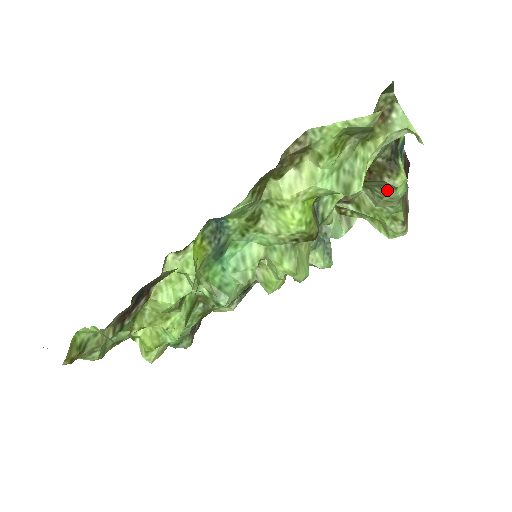
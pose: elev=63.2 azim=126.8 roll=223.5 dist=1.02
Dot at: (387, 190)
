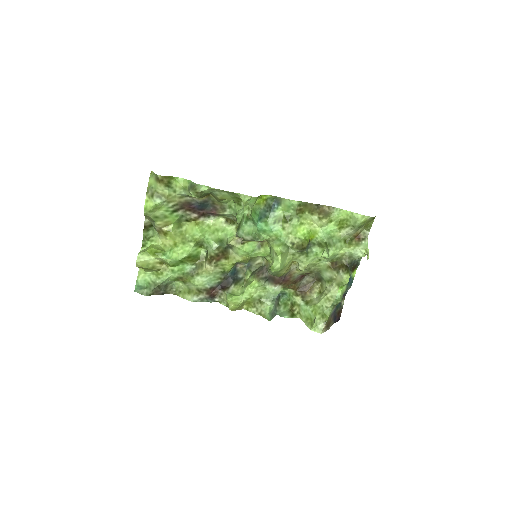
Dot at: (334, 287)
